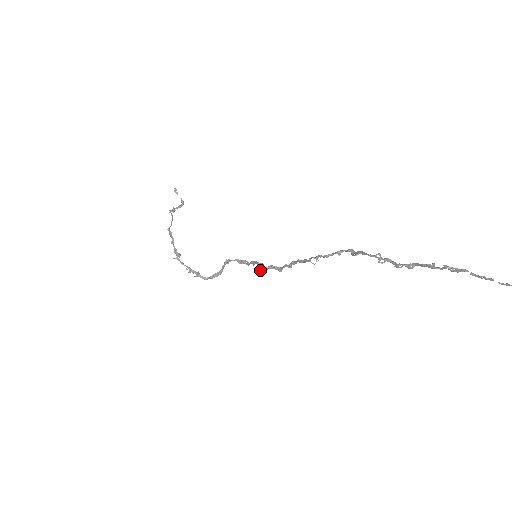
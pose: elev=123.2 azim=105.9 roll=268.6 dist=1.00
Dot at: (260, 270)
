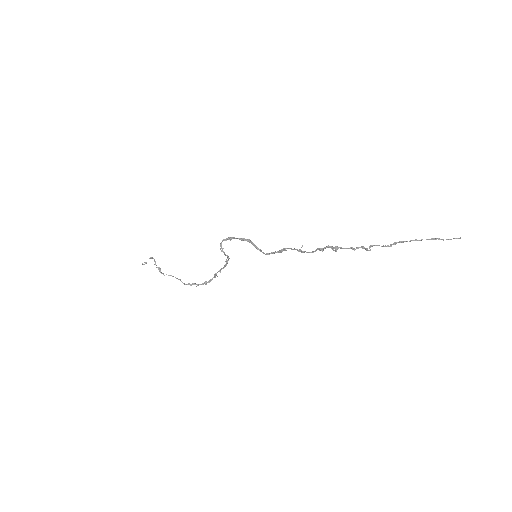
Dot at: occluded
